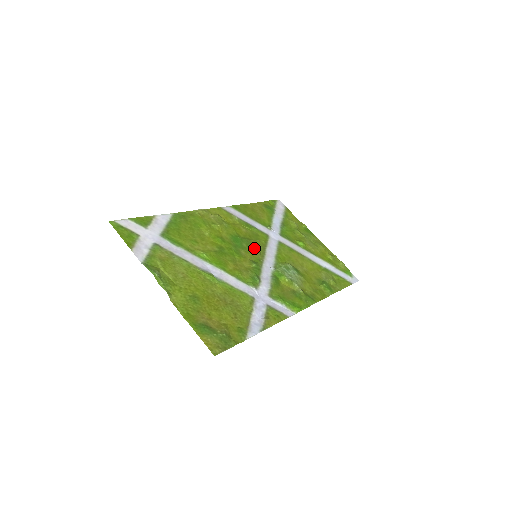
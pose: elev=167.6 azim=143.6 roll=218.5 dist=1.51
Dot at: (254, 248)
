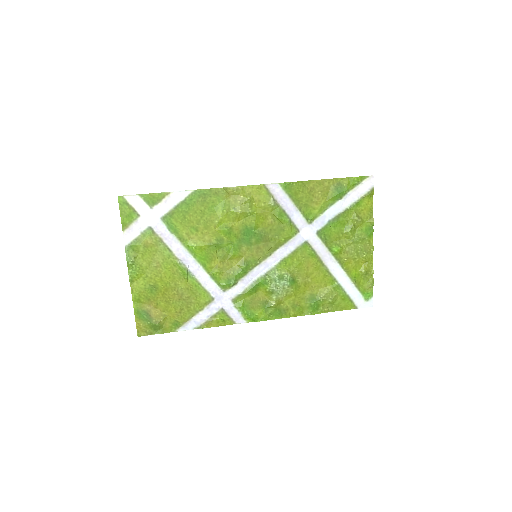
Dot at: (262, 246)
